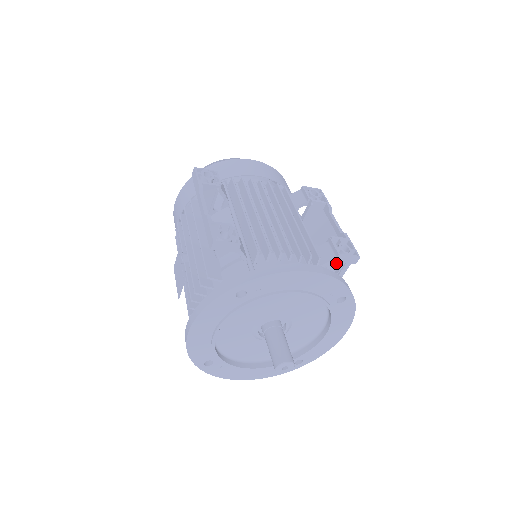
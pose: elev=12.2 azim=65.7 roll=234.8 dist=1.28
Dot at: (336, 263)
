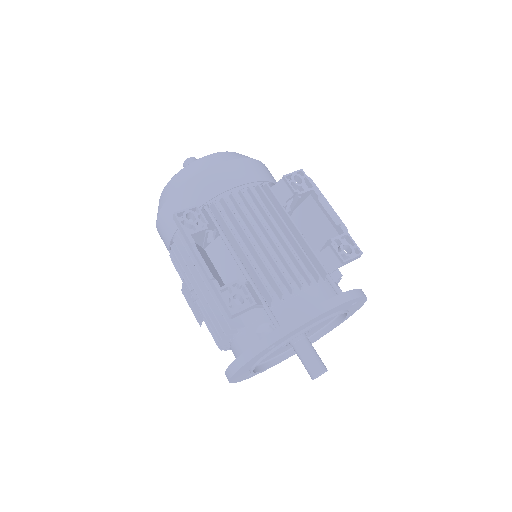
Dot at: occluded
